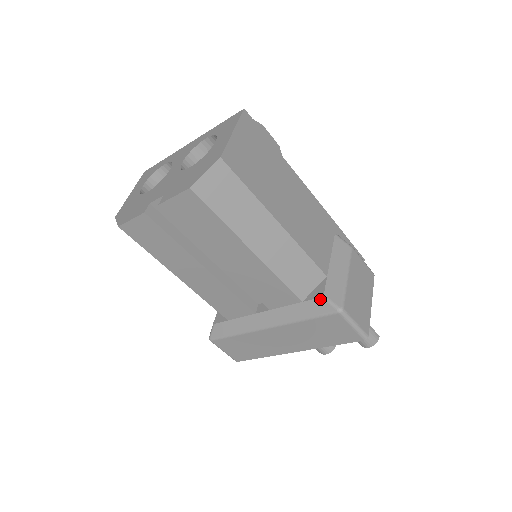
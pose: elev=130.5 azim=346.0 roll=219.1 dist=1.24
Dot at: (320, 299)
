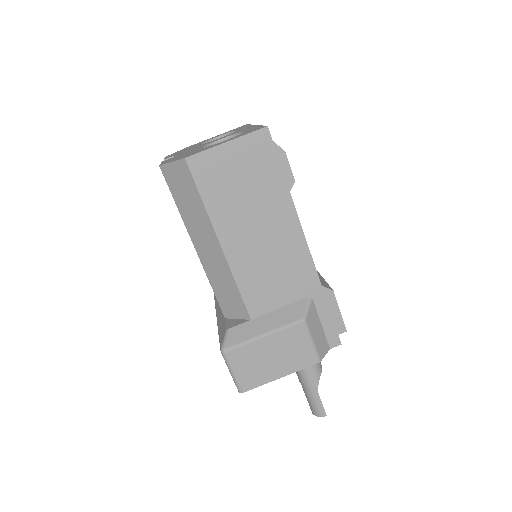
Dot at: (226, 329)
